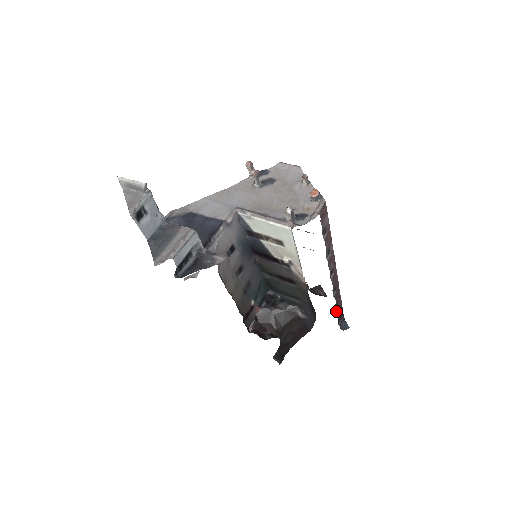
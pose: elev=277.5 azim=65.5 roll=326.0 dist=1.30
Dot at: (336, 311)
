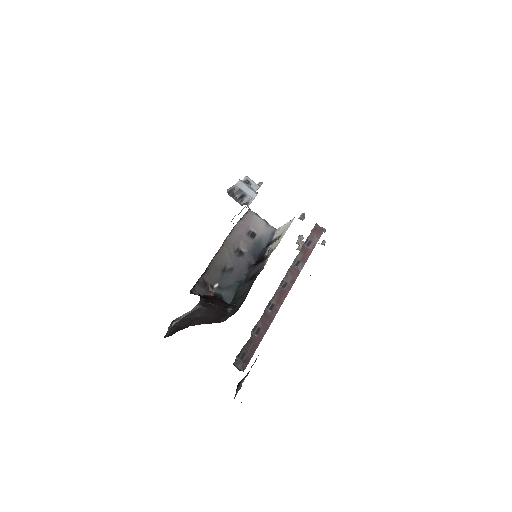
Dot at: (252, 332)
